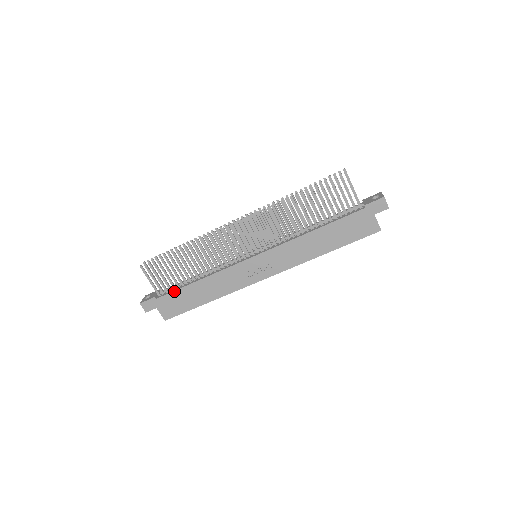
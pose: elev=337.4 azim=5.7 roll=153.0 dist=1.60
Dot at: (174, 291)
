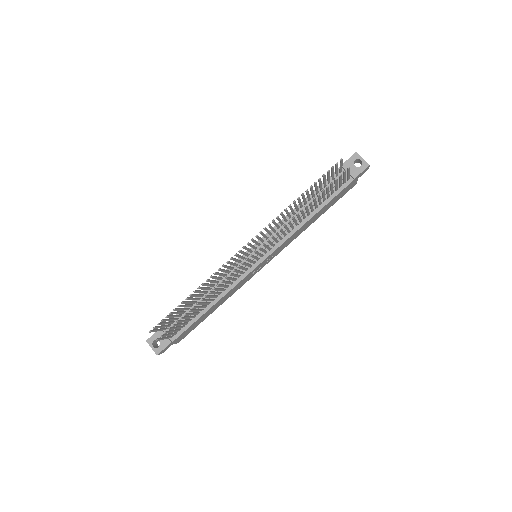
Dot at: (189, 327)
